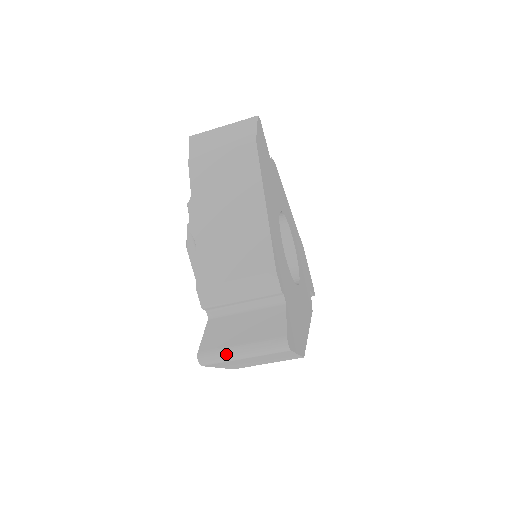
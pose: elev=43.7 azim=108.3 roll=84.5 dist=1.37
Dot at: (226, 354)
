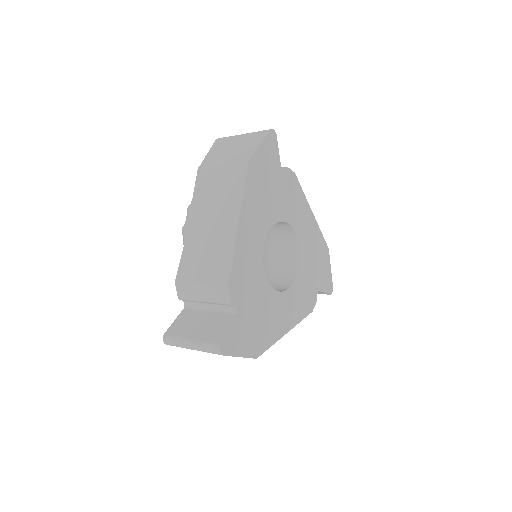
Dot at: (180, 342)
